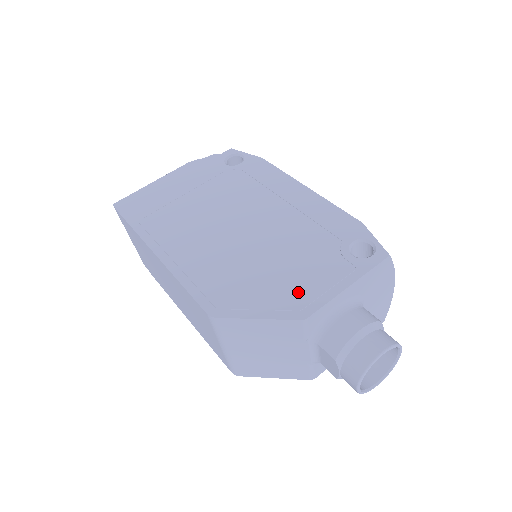
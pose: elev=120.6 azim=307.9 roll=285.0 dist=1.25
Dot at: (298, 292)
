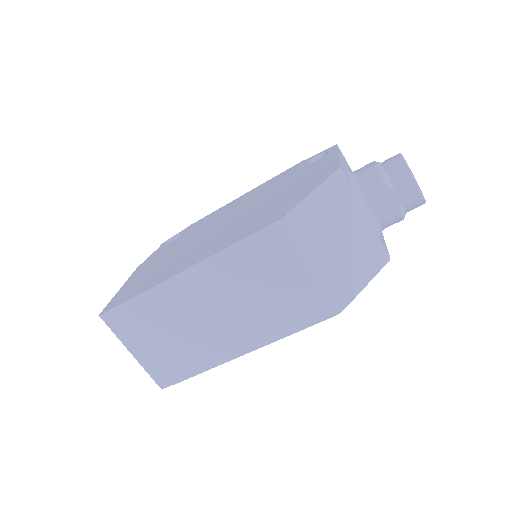
Dot at: (315, 176)
